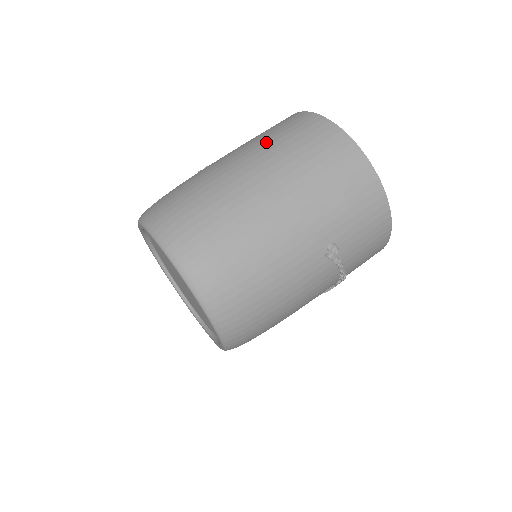
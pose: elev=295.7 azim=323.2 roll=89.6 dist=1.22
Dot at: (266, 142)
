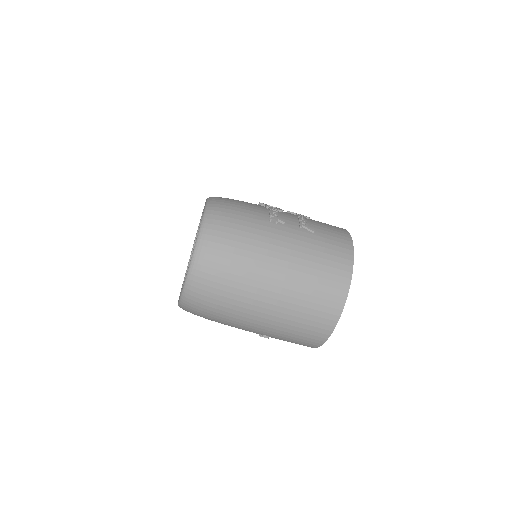
Dot at: (305, 274)
